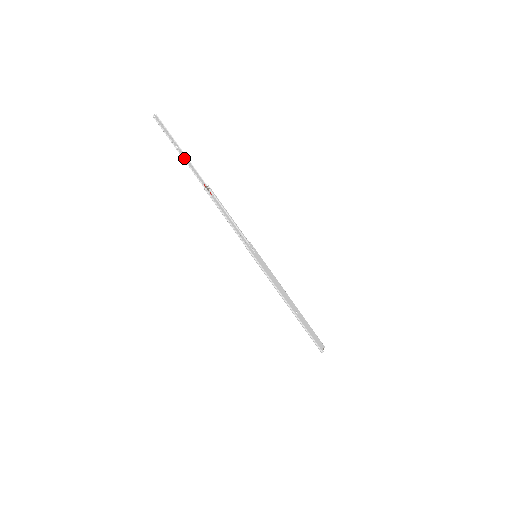
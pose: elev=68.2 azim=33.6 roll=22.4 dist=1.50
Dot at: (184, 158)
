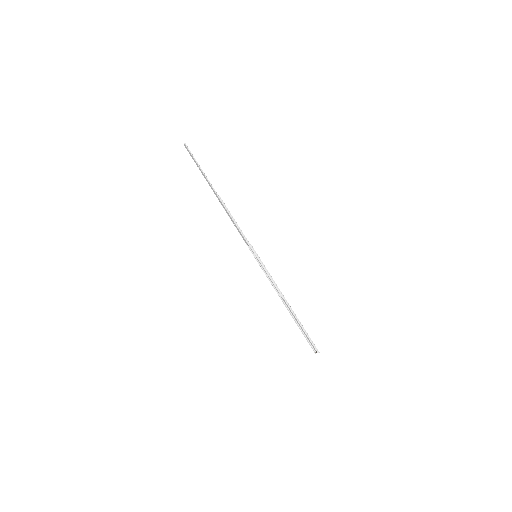
Dot at: (203, 174)
